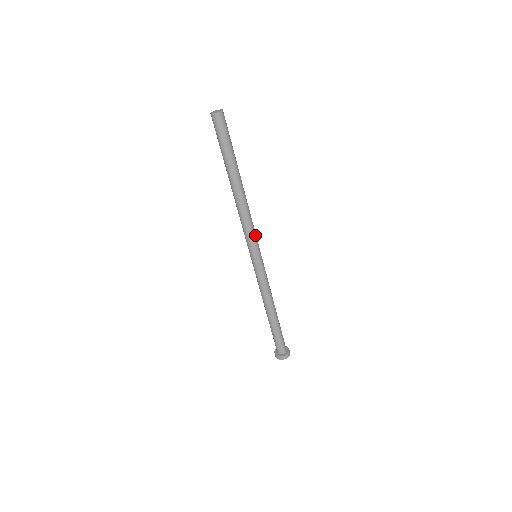
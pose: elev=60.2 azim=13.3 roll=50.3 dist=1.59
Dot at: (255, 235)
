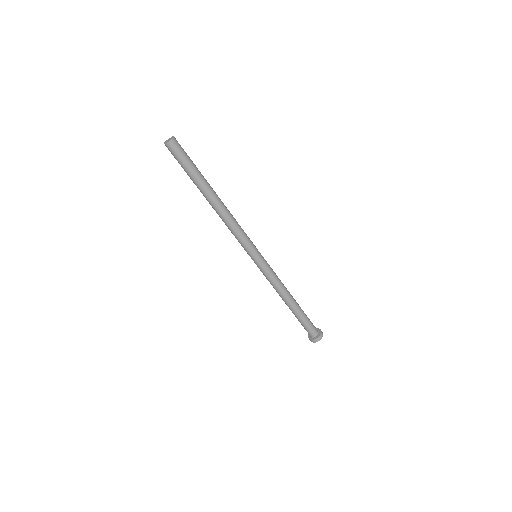
Dot at: (247, 236)
